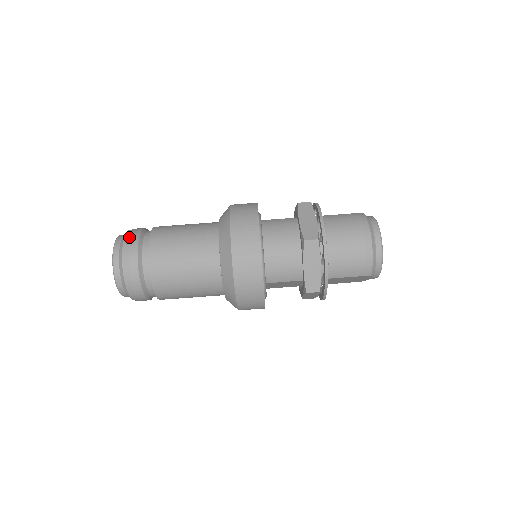
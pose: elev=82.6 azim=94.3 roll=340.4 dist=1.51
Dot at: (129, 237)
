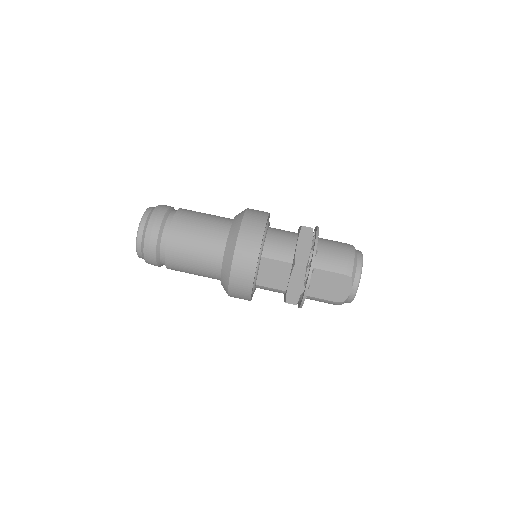
Dot at: occluded
